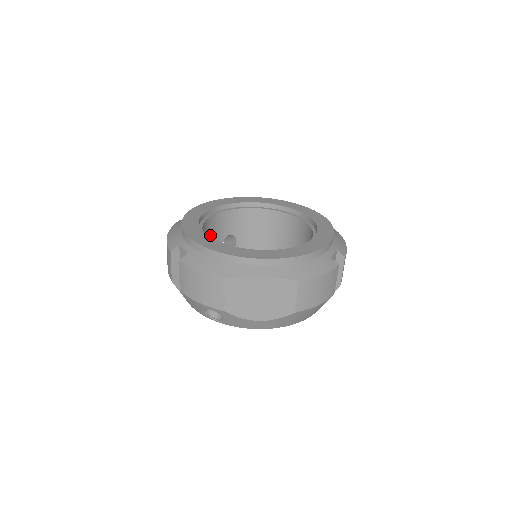
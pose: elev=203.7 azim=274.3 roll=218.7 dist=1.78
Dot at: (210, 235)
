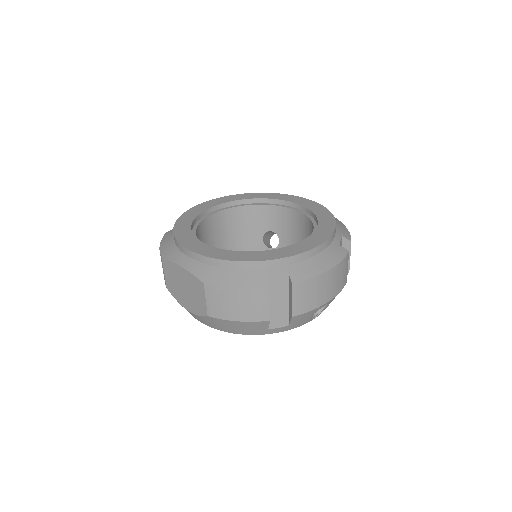
Dot at: (243, 224)
